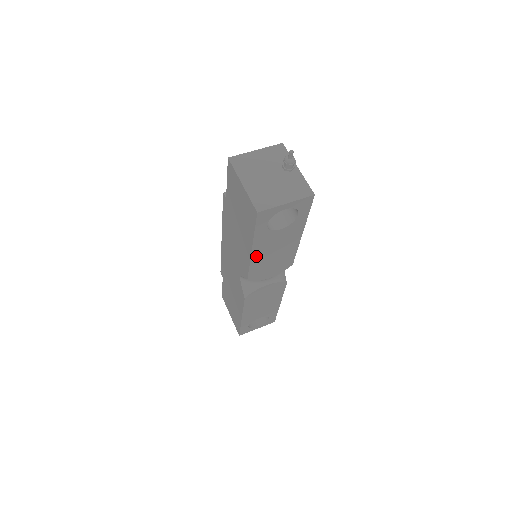
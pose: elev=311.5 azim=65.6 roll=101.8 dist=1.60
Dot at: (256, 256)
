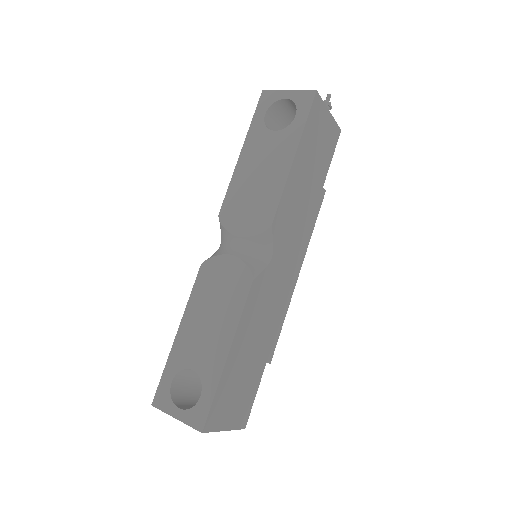
Dot at: (241, 168)
